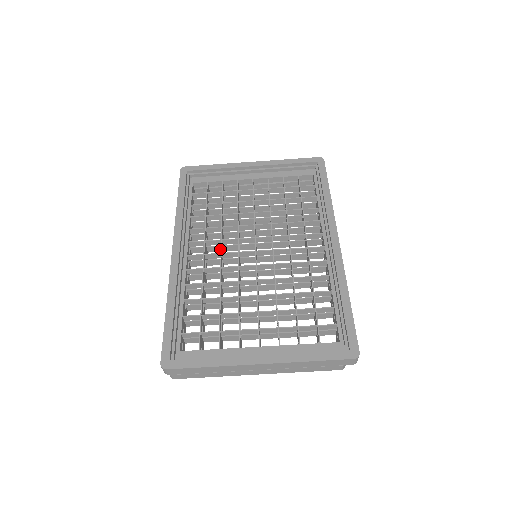
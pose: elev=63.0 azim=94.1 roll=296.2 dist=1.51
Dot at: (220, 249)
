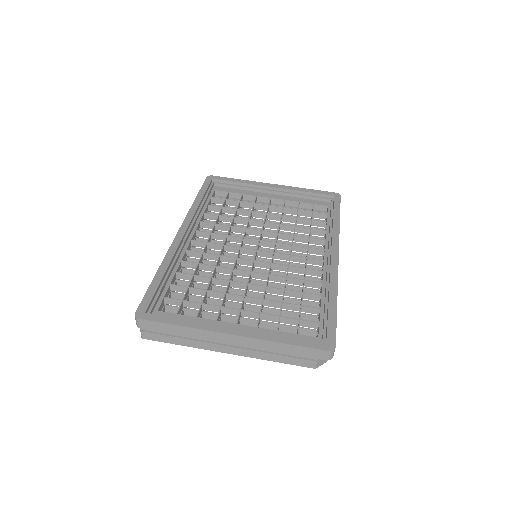
Dot at: occluded
